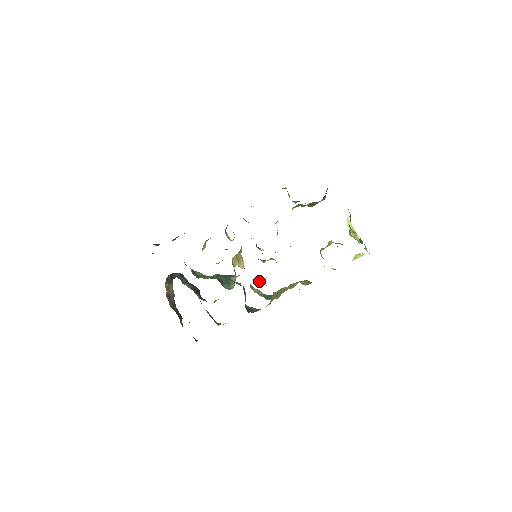
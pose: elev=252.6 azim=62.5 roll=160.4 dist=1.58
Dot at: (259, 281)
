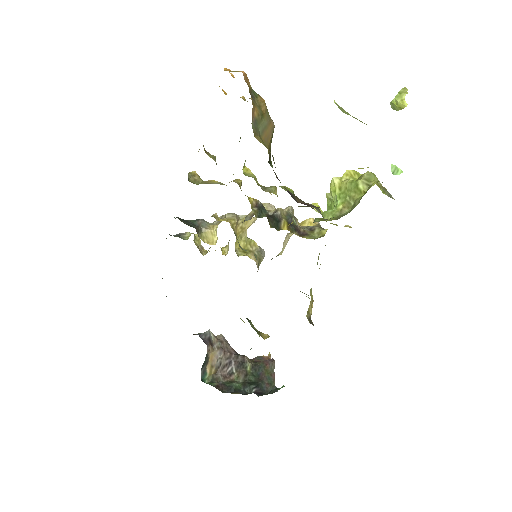
Dot at: occluded
